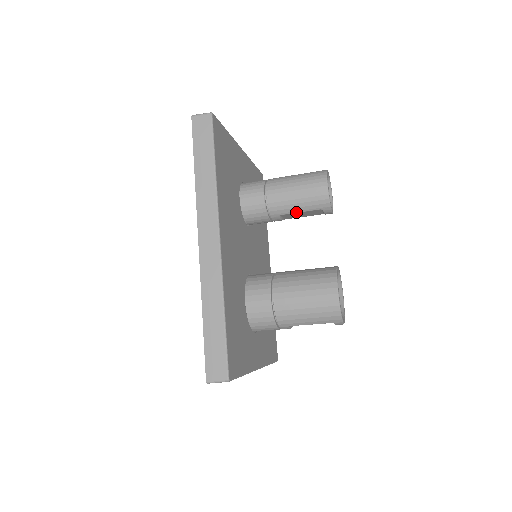
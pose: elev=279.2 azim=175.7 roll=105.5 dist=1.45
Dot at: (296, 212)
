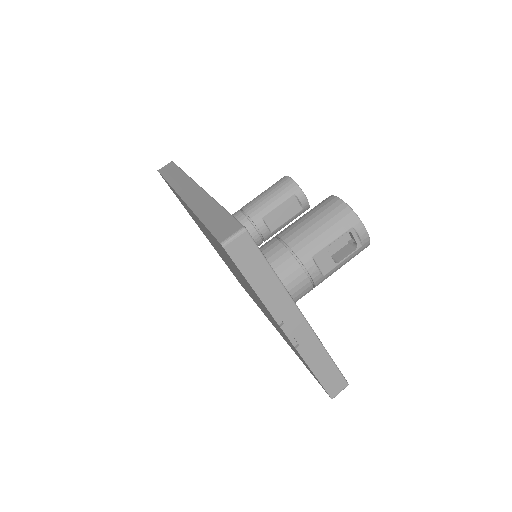
Dot at: (274, 208)
